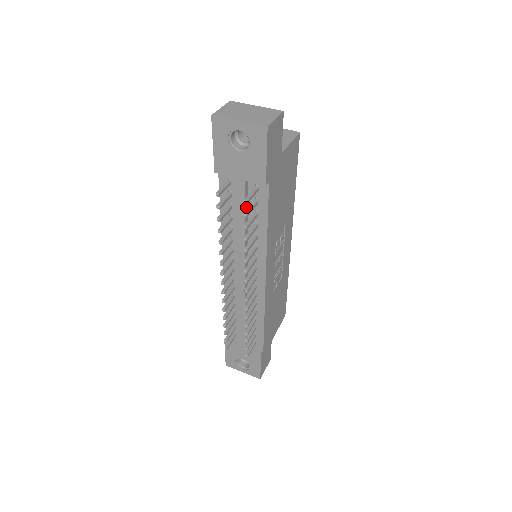
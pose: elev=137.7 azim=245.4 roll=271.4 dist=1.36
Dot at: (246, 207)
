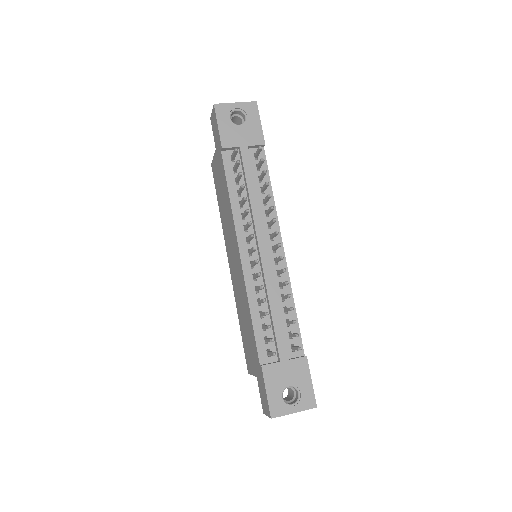
Dot at: (252, 173)
